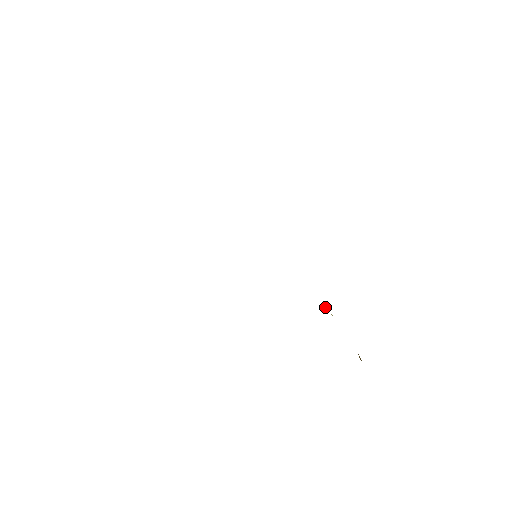
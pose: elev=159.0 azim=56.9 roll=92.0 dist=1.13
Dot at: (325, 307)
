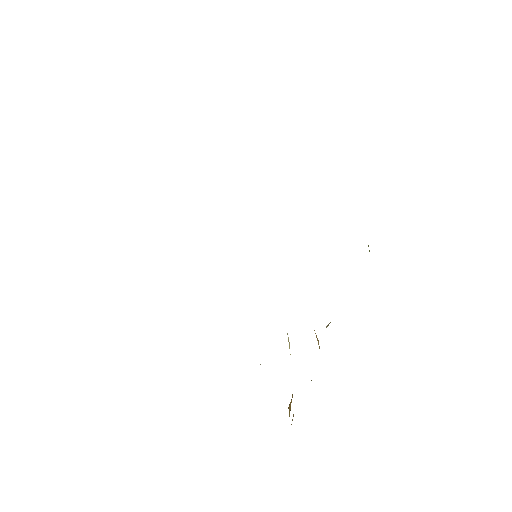
Dot at: (288, 340)
